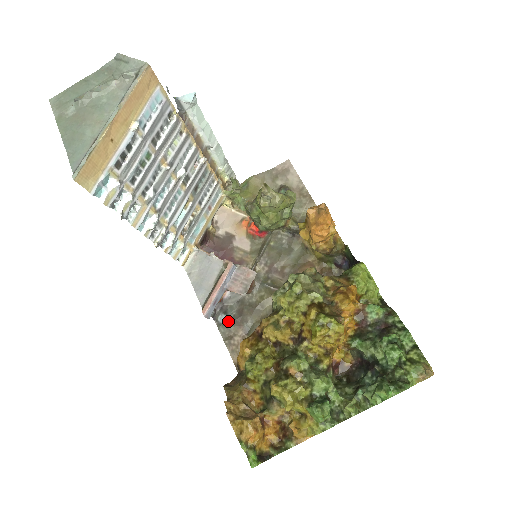
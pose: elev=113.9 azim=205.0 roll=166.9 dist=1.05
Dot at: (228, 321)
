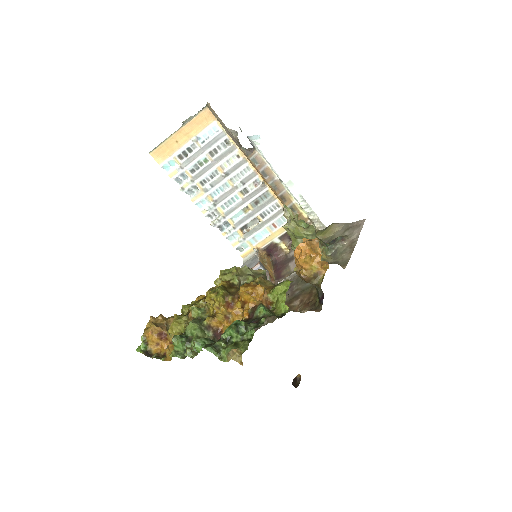
Dot at: occluded
